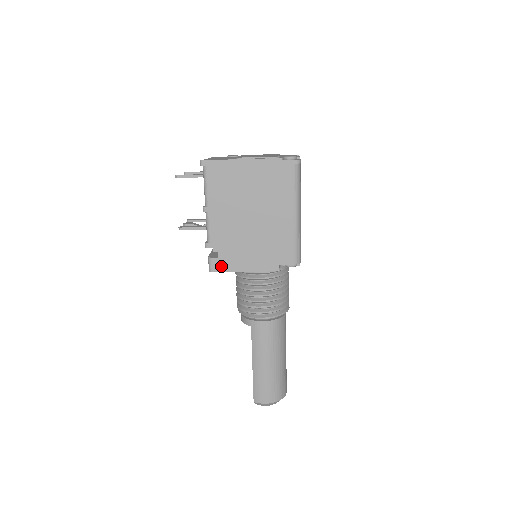
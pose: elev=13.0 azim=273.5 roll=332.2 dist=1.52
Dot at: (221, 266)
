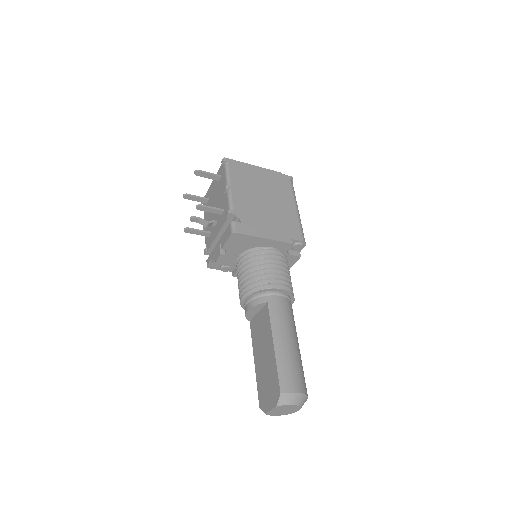
Dot at: (244, 230)
